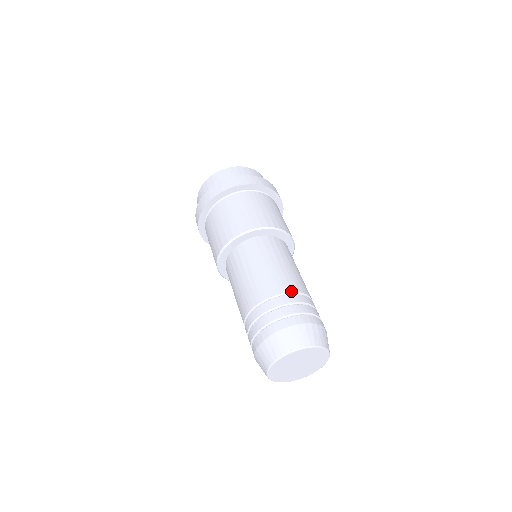
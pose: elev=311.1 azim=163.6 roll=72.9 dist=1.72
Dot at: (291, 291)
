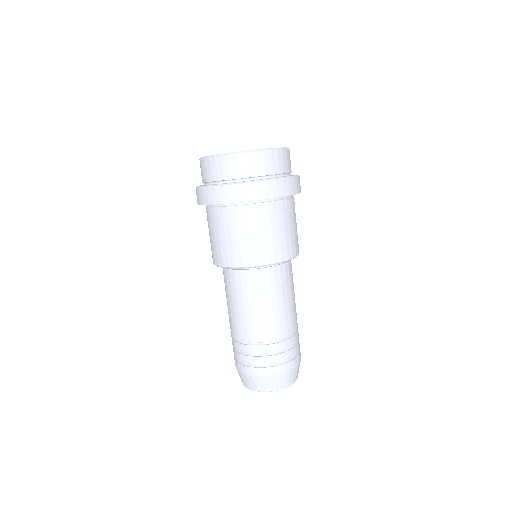
Dot at: (261, 342)
